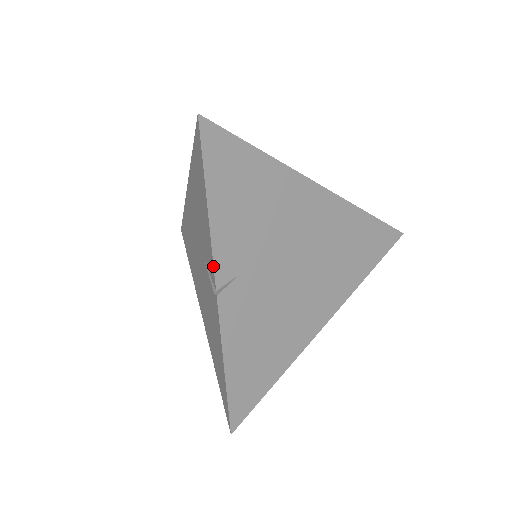
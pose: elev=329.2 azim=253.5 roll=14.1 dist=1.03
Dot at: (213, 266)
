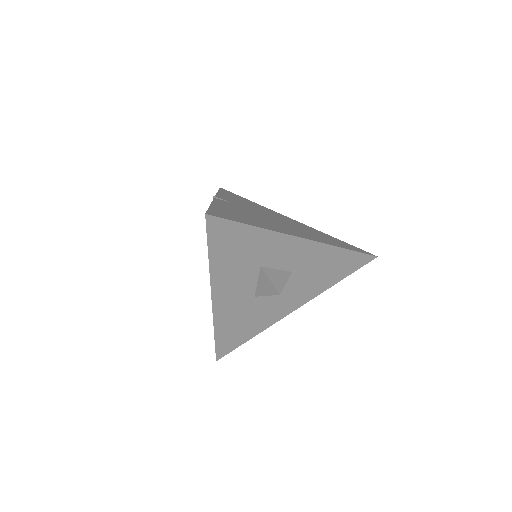
Dot at: occluded
